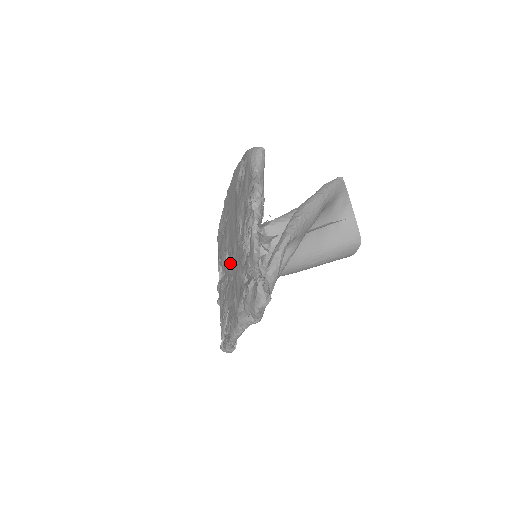
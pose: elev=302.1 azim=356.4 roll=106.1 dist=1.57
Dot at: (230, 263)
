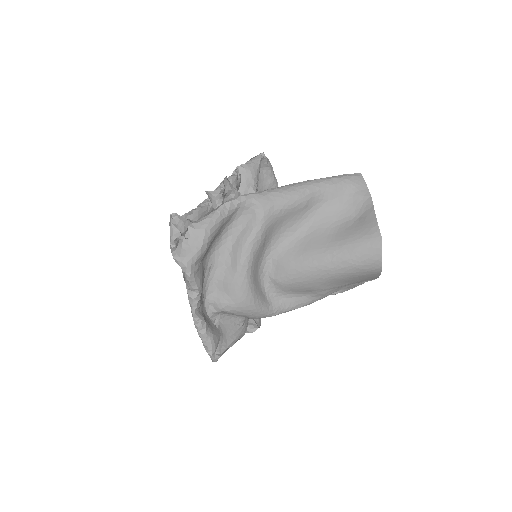
Dot at: occluded
